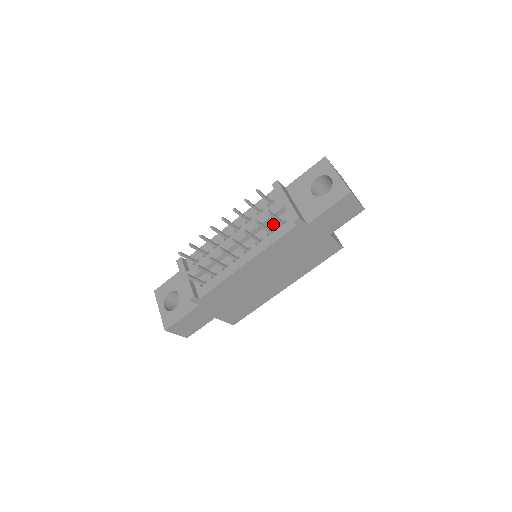
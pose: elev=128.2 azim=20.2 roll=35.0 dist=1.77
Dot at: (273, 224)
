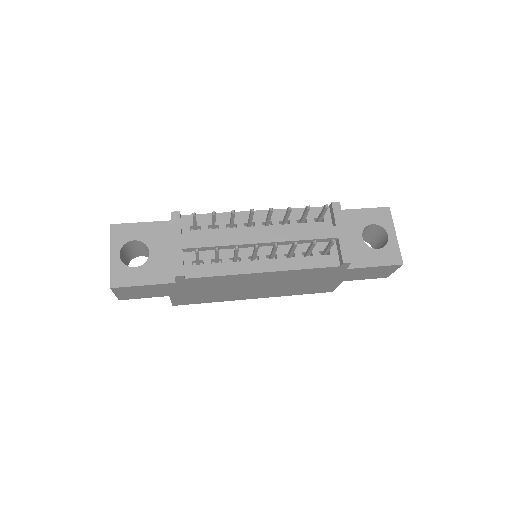
Dot at: (314, 247)
